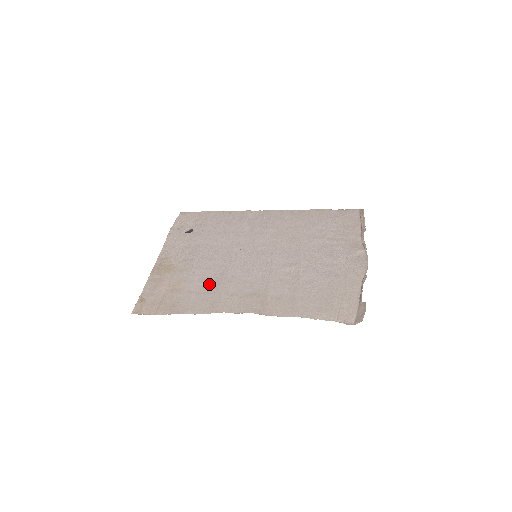
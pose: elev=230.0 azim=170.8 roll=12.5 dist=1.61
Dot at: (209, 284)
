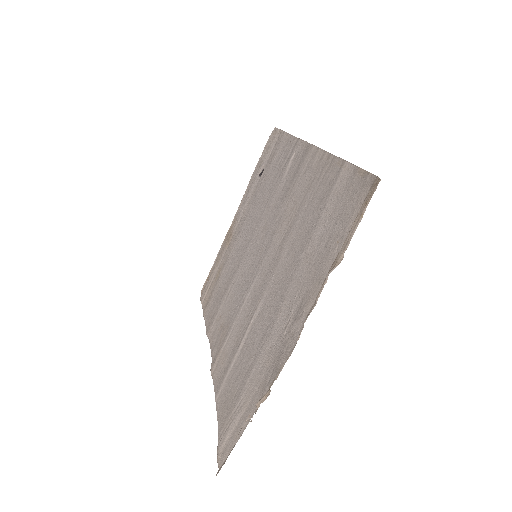
Dot at: (224, 285)
